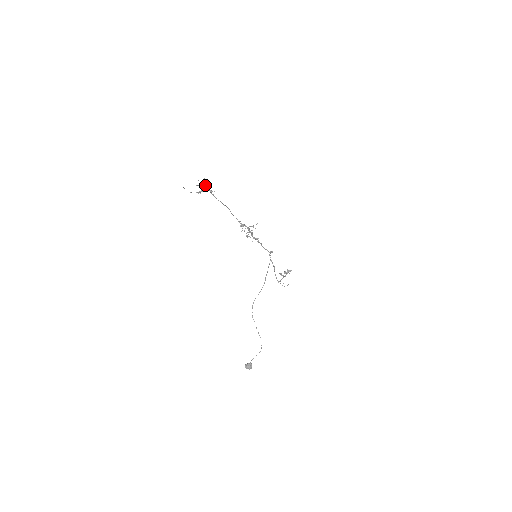
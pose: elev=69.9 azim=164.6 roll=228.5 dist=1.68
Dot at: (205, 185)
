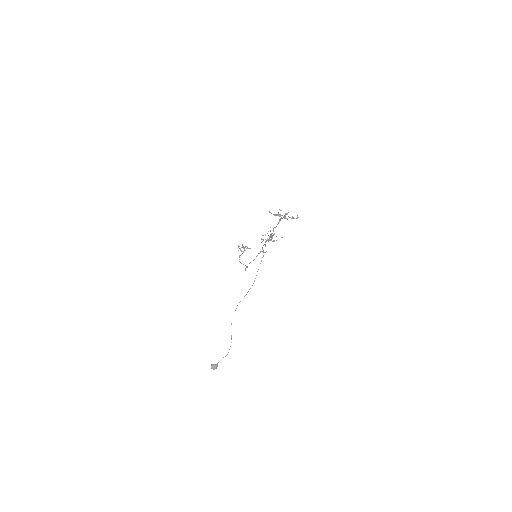
Dot at: occluded
